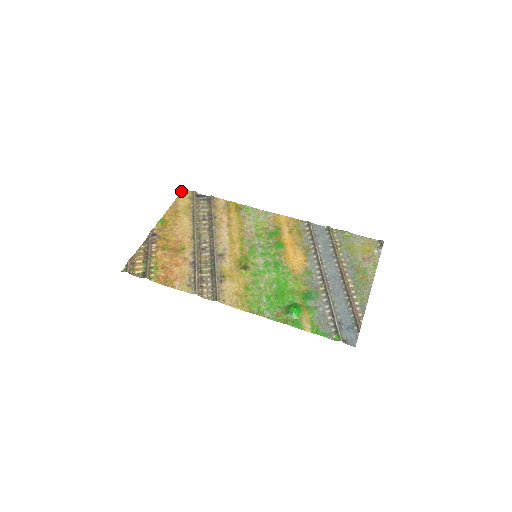
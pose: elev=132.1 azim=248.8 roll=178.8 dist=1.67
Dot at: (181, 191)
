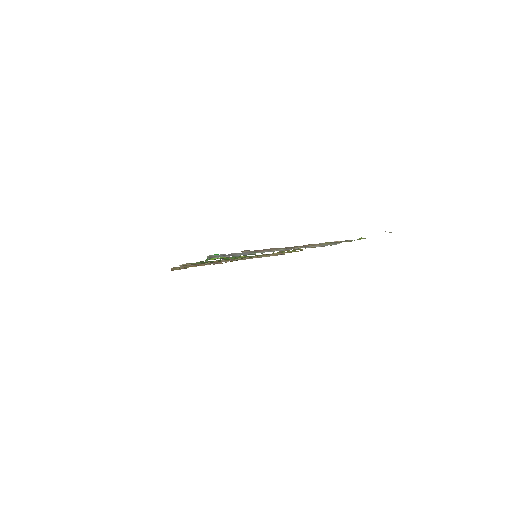
Dot at: occluded
